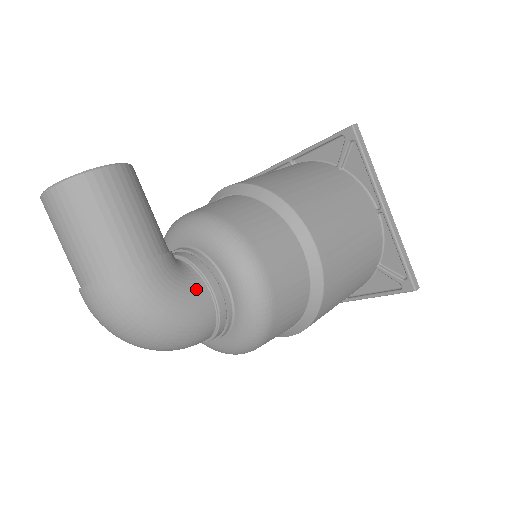
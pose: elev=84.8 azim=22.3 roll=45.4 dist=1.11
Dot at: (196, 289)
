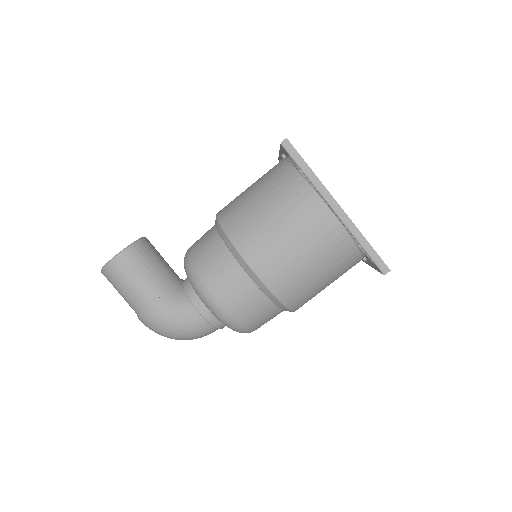
Dot at: (187, 311)
